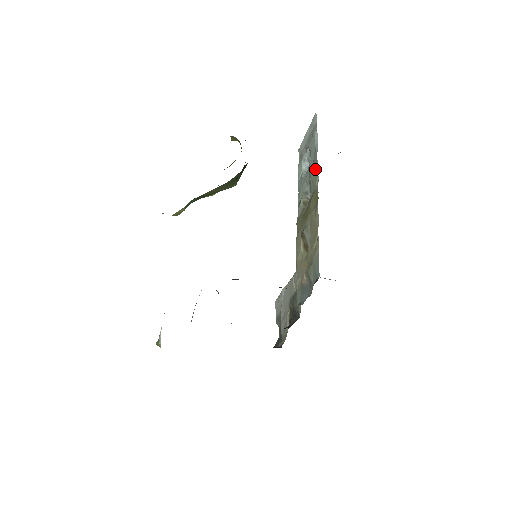
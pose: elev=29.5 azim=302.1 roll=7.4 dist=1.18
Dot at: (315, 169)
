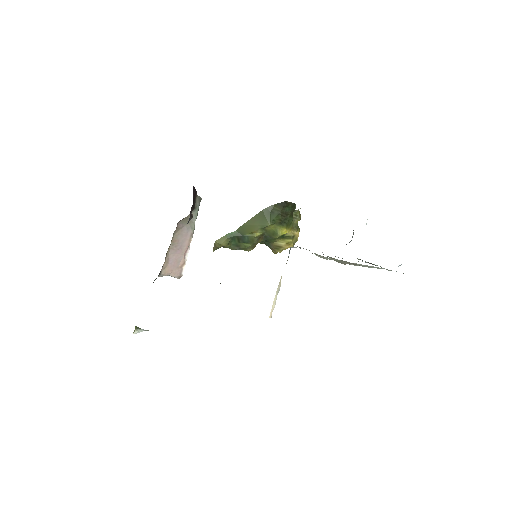
Dot at: occluded
